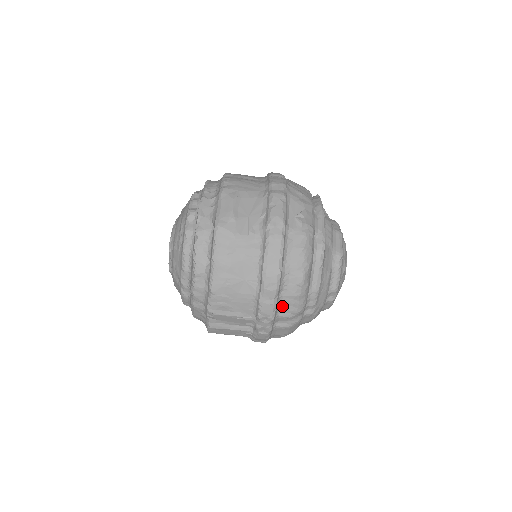
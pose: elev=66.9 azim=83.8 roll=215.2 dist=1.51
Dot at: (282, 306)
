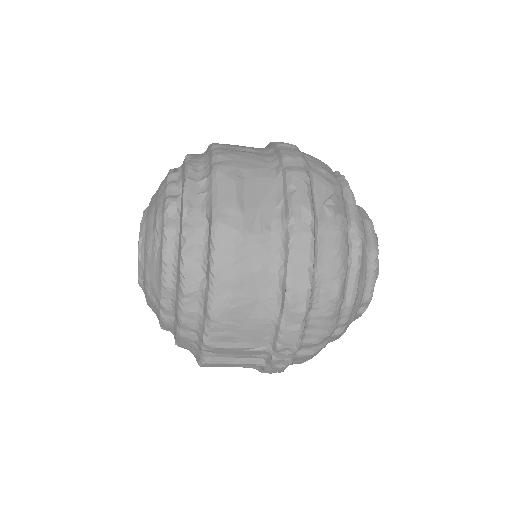
Dot at: (308, 330)
